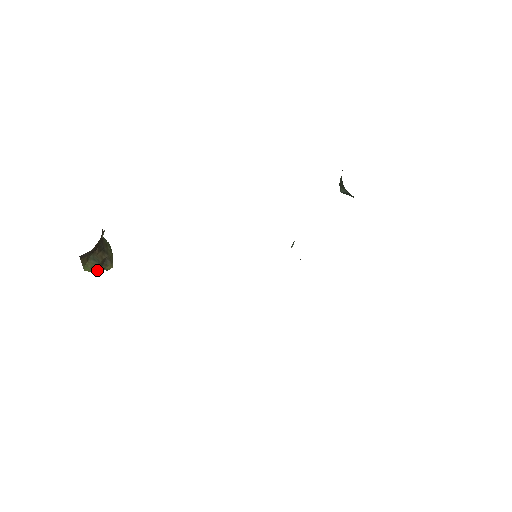
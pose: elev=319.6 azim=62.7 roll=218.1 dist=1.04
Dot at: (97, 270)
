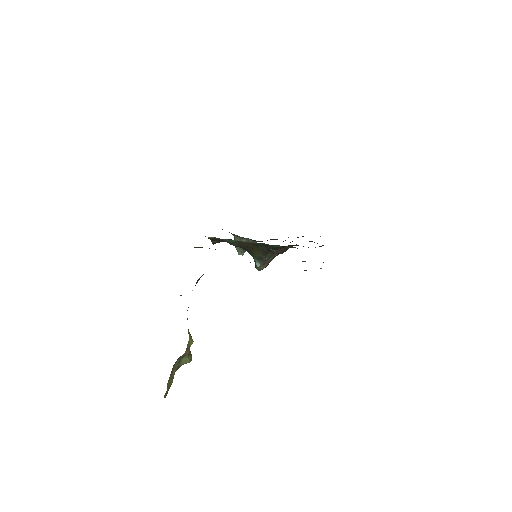
Dot at: (192, 342)
